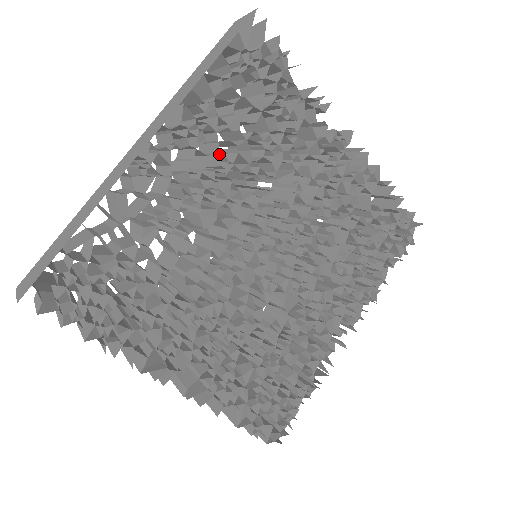
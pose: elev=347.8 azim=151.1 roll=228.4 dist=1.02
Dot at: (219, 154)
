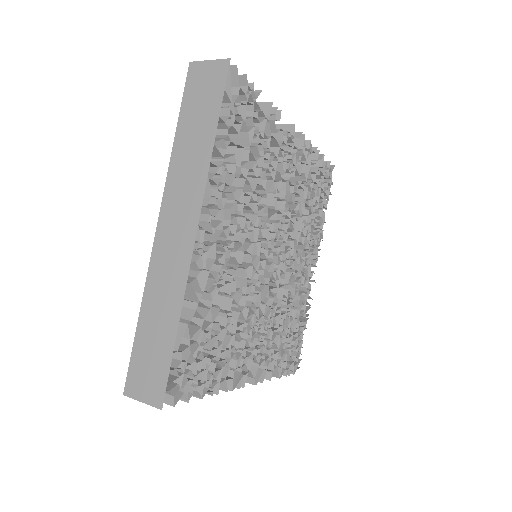
Dot at: (232, 201)
